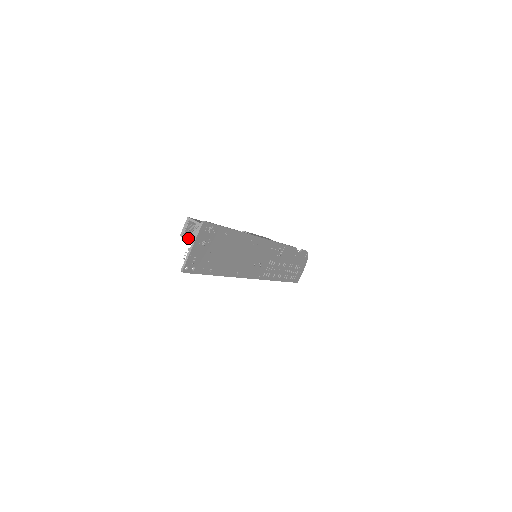
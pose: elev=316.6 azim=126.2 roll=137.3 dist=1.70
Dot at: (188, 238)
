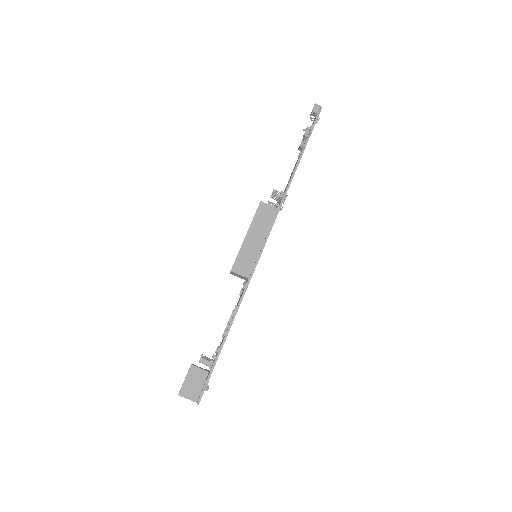
Dot at: occluded
